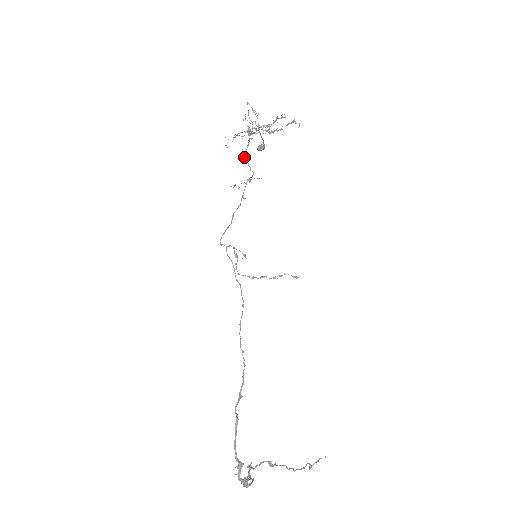
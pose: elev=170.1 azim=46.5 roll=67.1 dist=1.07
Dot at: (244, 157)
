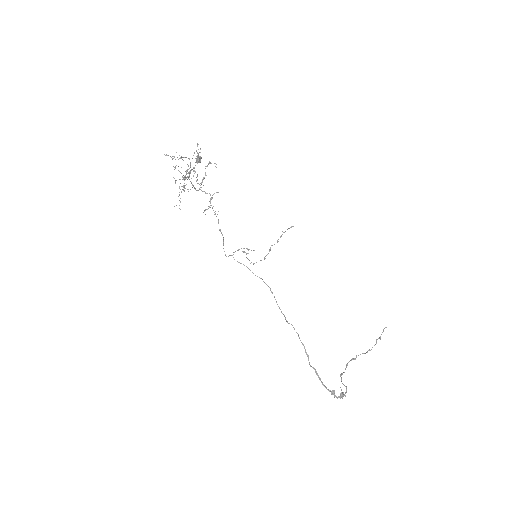
Dot at: (195, 189)
